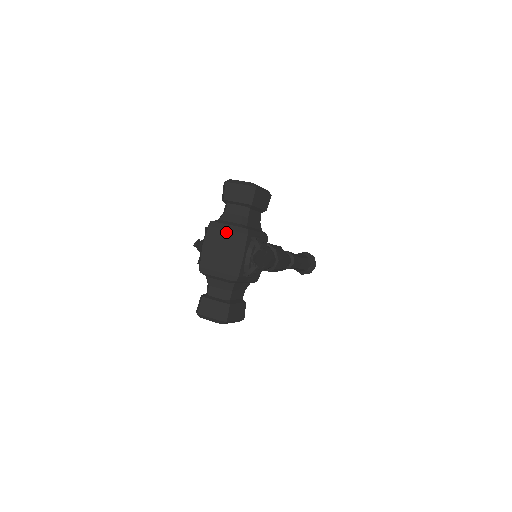
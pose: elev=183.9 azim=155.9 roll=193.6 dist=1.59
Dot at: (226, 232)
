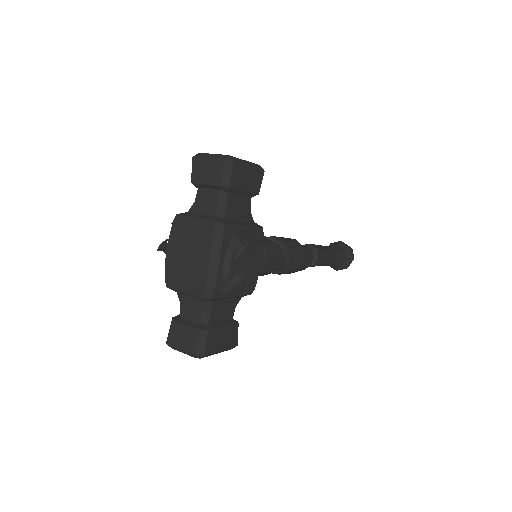
Dot at: (194, 229)
